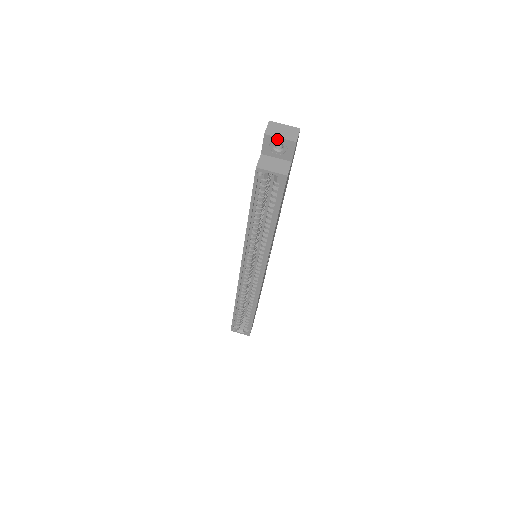
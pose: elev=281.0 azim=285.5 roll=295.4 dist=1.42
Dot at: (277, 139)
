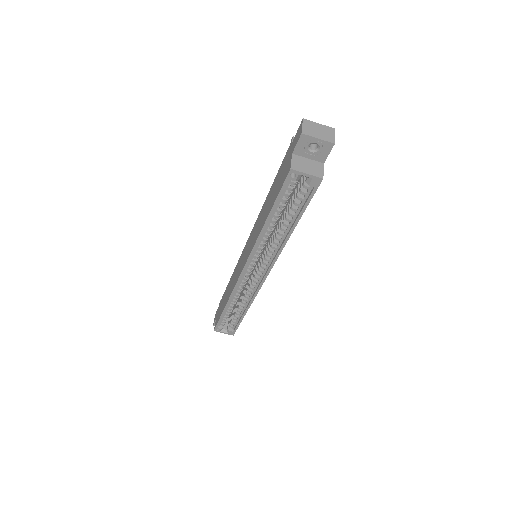
Dot at: (314, 139)
